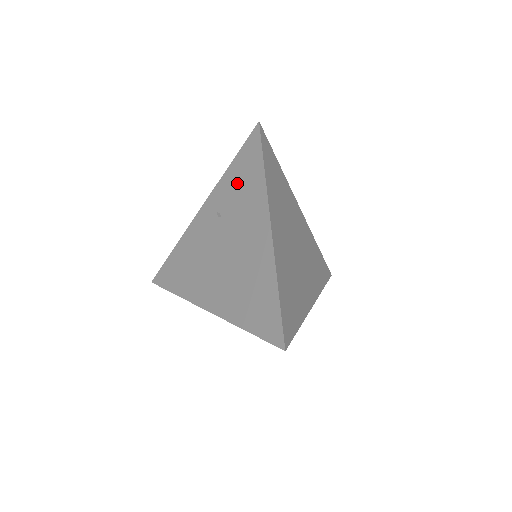
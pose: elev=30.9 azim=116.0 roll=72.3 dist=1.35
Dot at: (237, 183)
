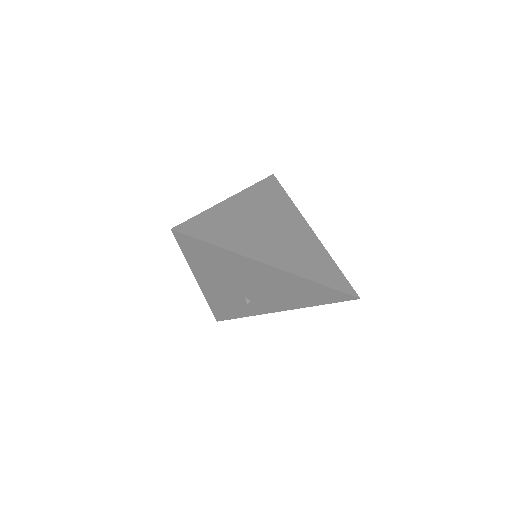
Dot at: occluded
